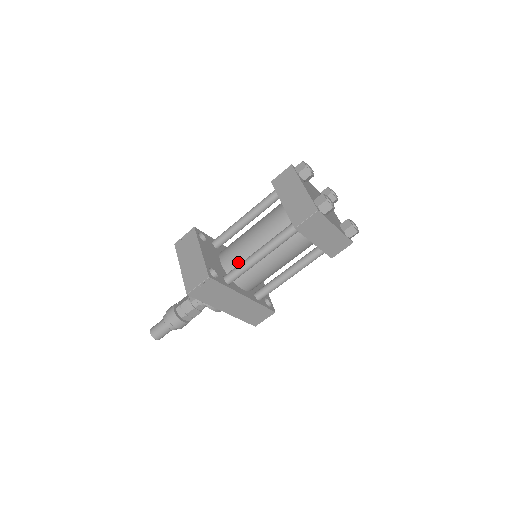
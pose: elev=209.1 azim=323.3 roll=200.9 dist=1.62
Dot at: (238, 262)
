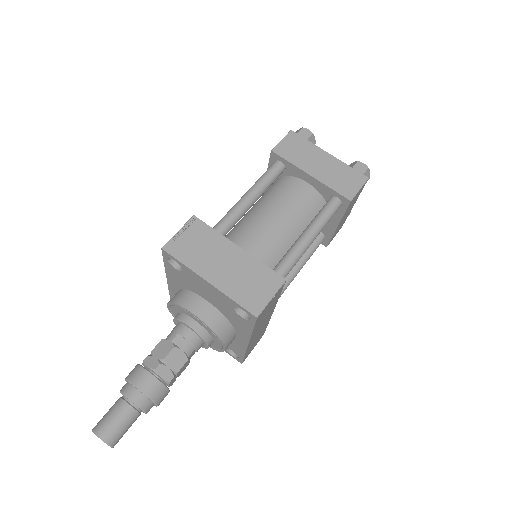
Dot at: (266, 262)
